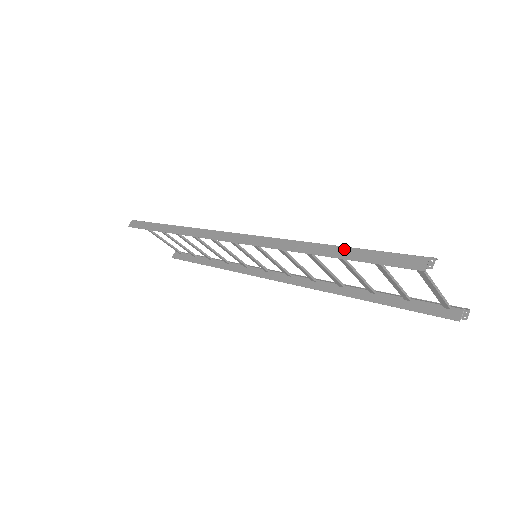
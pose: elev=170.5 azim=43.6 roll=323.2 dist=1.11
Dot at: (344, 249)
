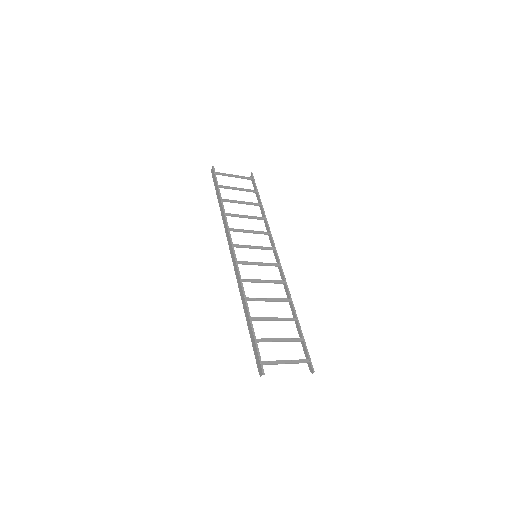
Dot at: (251, 328)
